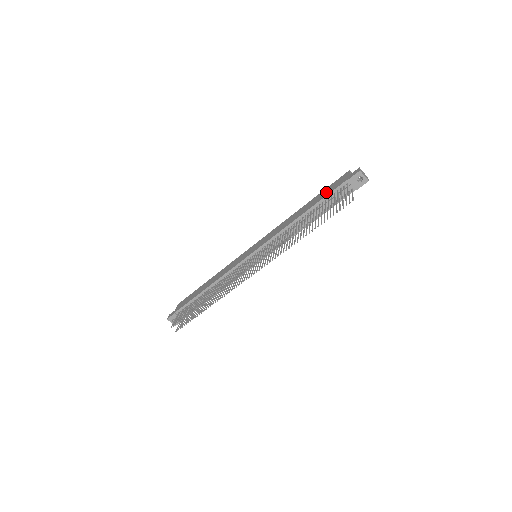
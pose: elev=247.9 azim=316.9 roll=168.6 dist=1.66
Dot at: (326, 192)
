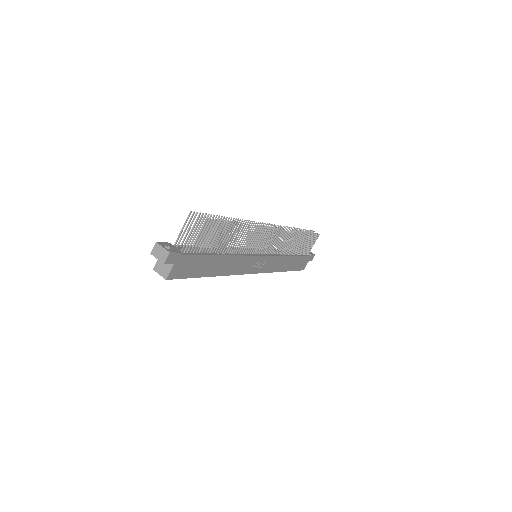
Dot at: occluded
